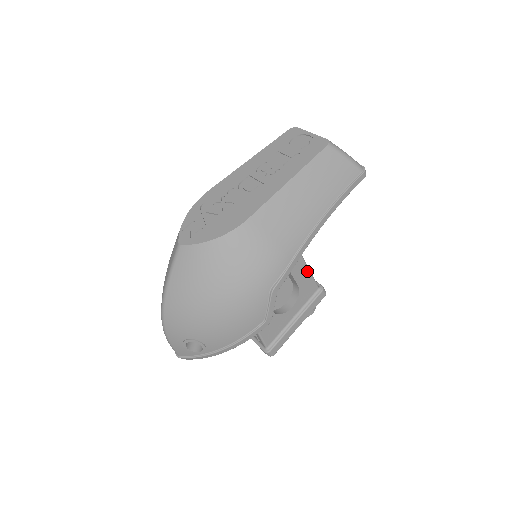
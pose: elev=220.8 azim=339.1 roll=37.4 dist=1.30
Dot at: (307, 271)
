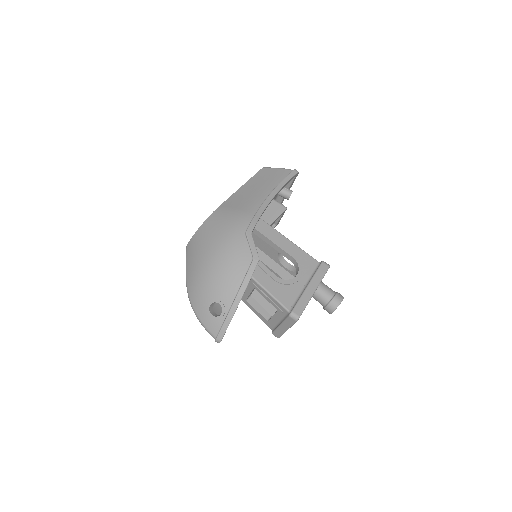
Dot at: (297, 248)
